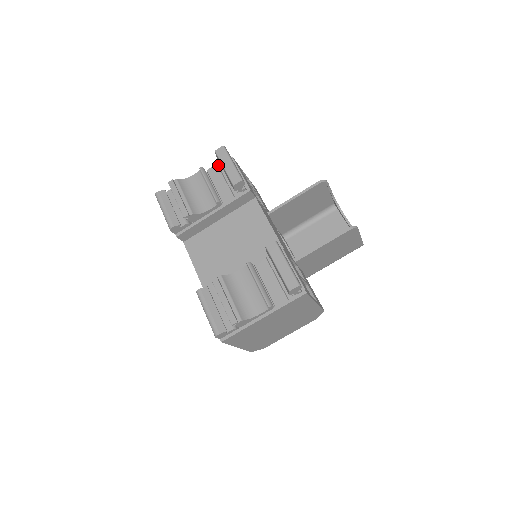
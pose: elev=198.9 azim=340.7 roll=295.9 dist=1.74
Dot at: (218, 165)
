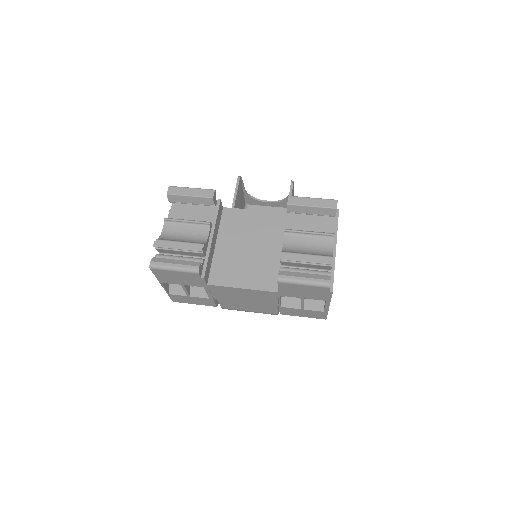
Dot at: (171, 210)
